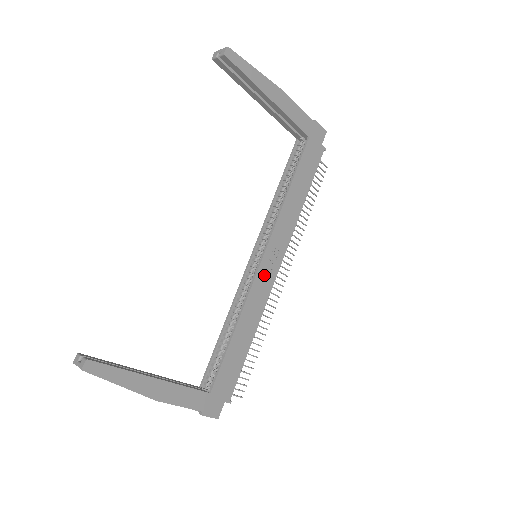
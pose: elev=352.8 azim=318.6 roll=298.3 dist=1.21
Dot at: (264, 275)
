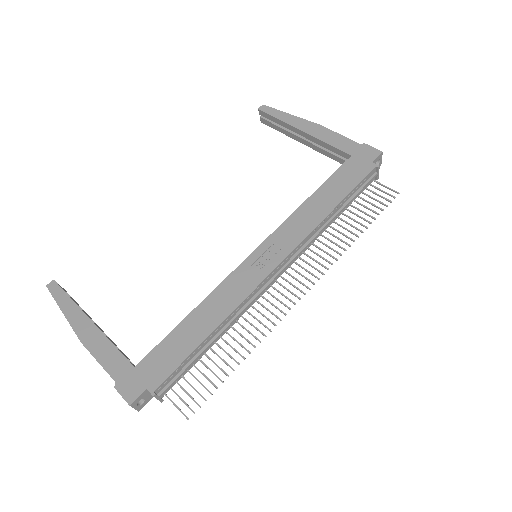
Dot at: (251, 268)
